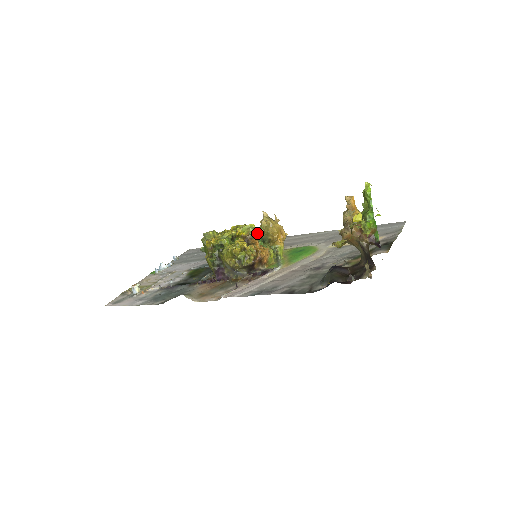
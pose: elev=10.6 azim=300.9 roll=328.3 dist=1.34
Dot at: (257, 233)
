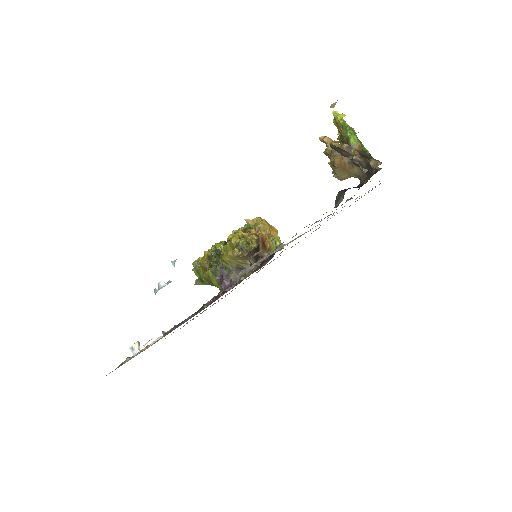
Dot at: occluded
